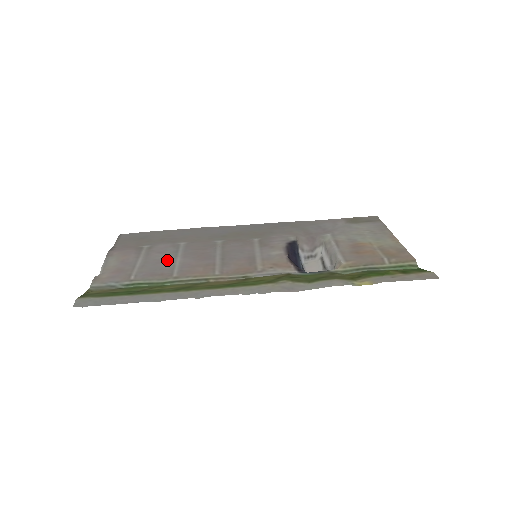
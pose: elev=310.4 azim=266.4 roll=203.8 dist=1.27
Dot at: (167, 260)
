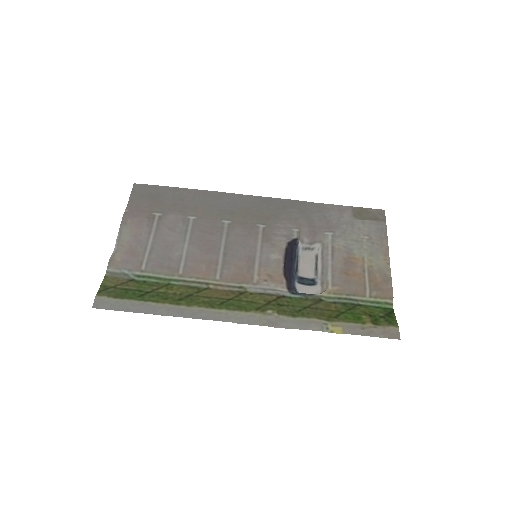
Dot at: (175, 245)
